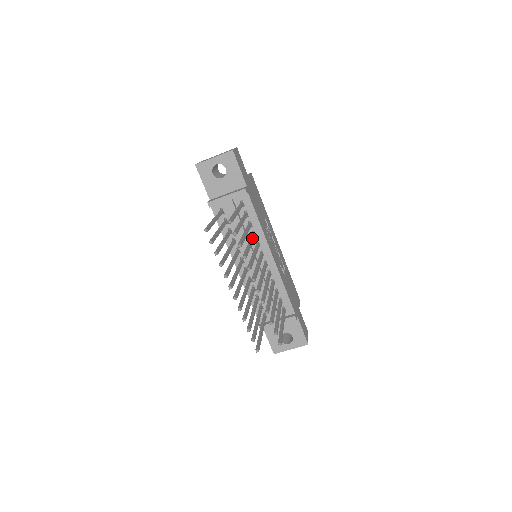
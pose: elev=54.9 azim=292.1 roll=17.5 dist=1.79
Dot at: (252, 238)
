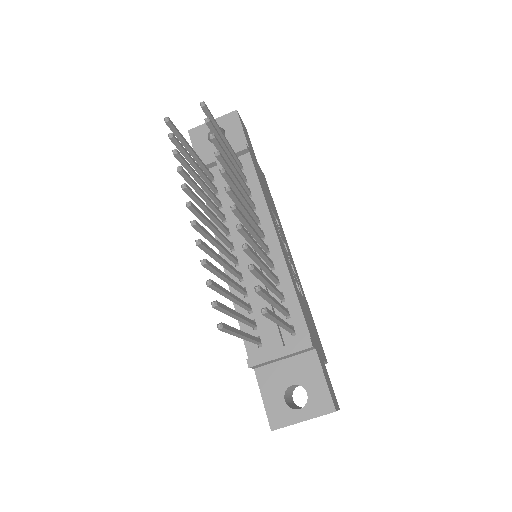
Dot at: occluded
